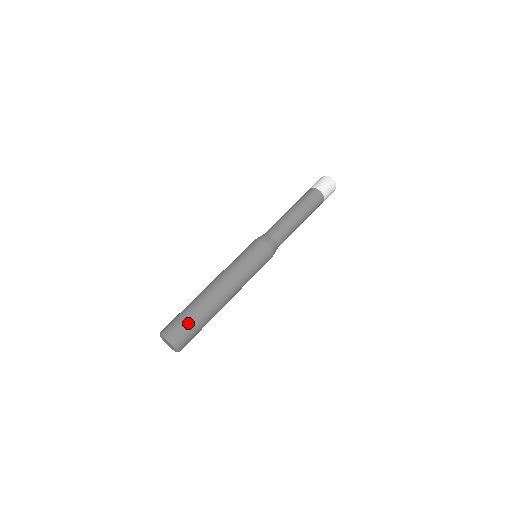
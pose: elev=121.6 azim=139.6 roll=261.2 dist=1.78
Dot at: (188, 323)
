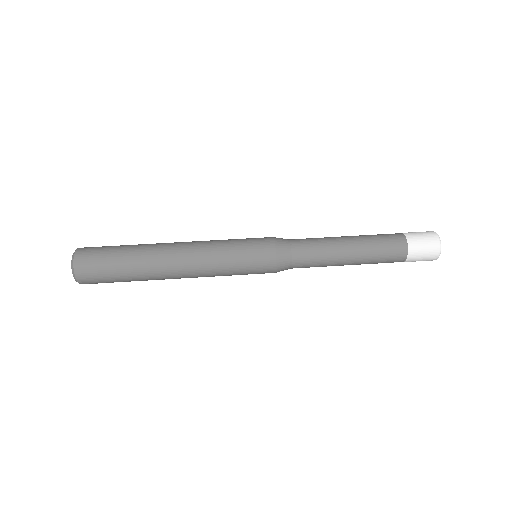
Dot at: (108, 248)
